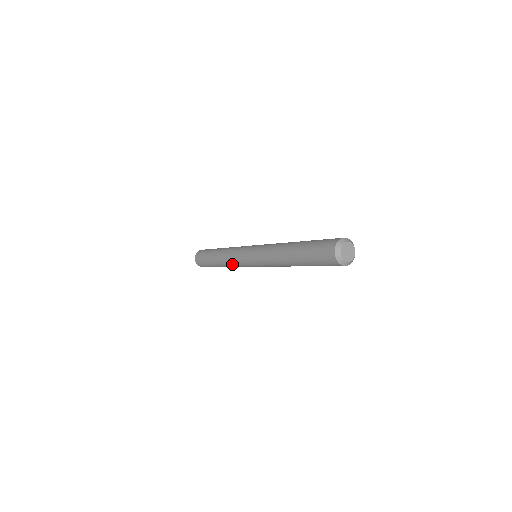
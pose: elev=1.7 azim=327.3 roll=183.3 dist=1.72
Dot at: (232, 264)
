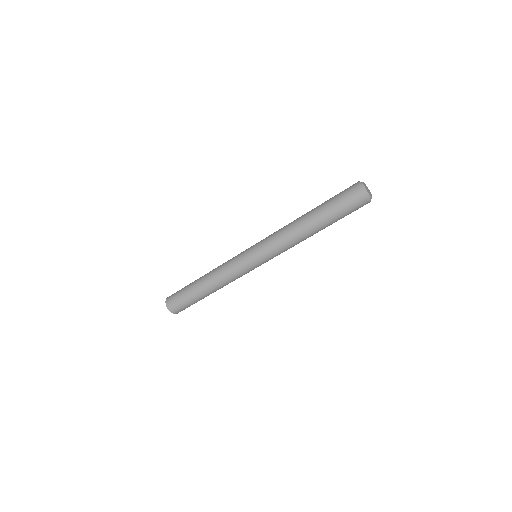
Dot at: (223, 267)
